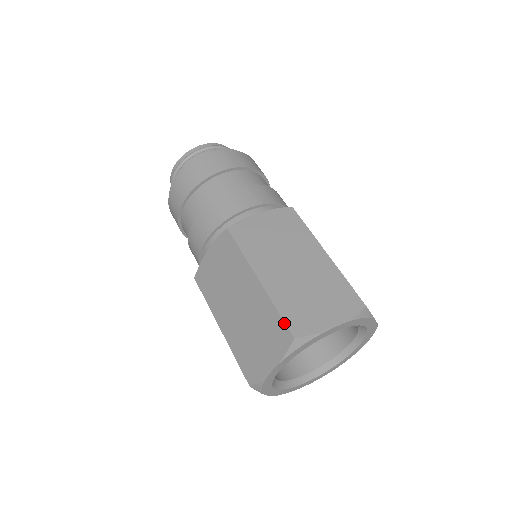
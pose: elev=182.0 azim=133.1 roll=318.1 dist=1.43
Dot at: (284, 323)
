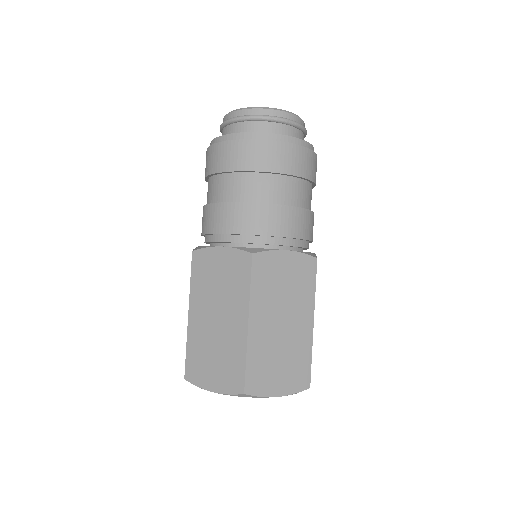
Dot at: (185, 363)
